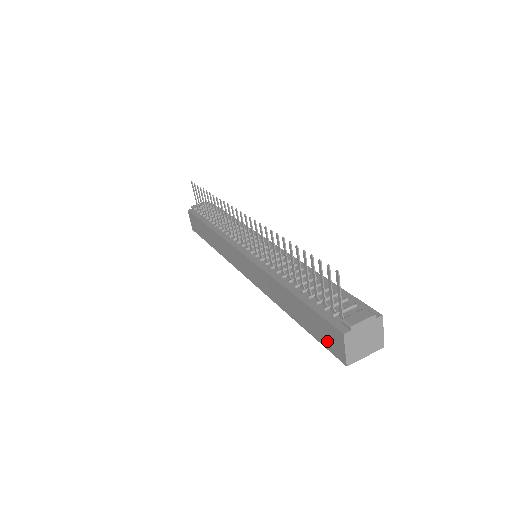
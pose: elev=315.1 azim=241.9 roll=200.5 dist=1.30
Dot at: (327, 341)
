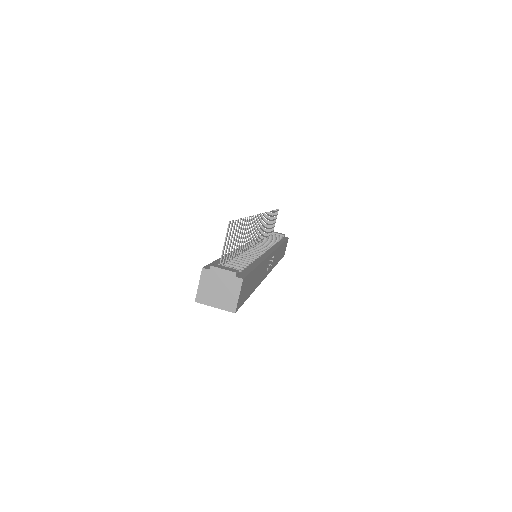
Dot at: occluded
